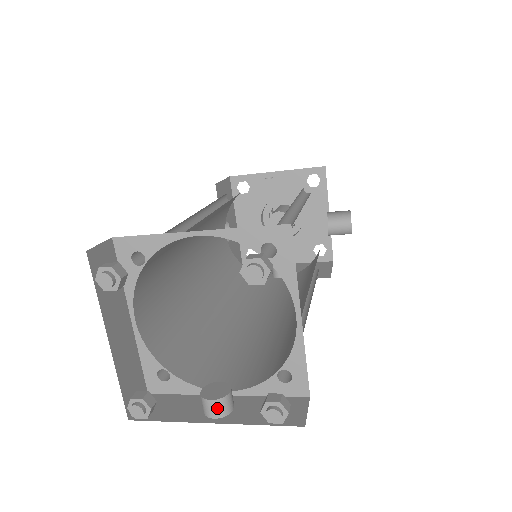
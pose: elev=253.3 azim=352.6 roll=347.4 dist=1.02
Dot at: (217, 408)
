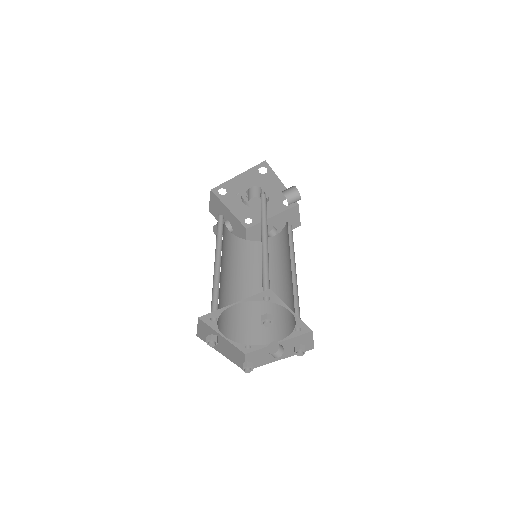
Dot at: (277, 355)
